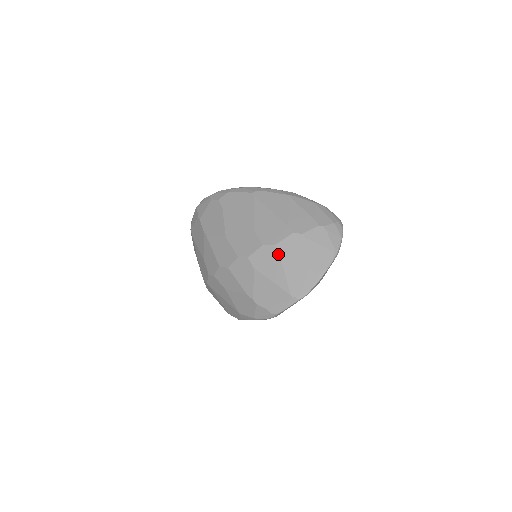
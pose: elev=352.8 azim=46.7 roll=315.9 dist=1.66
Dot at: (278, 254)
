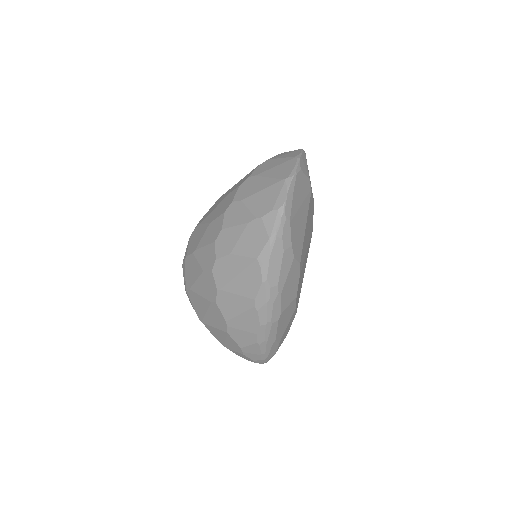
Dot at: (255, 177)
